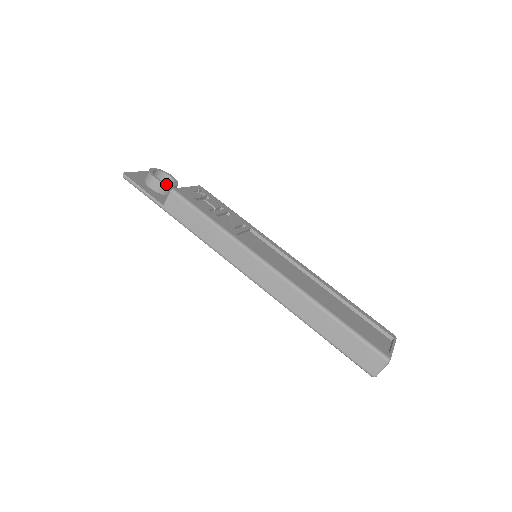
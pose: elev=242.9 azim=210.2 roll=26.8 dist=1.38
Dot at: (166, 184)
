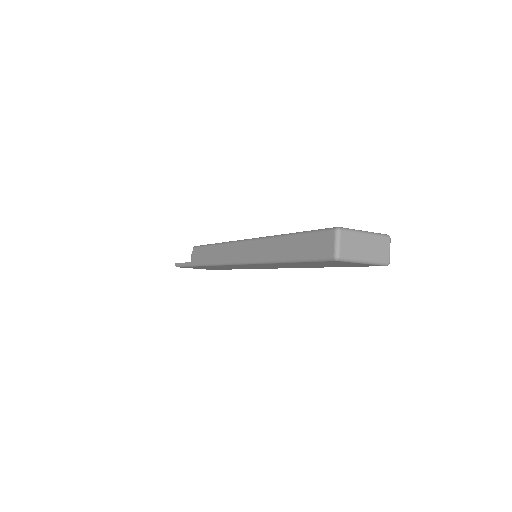
Dot at: occluded
